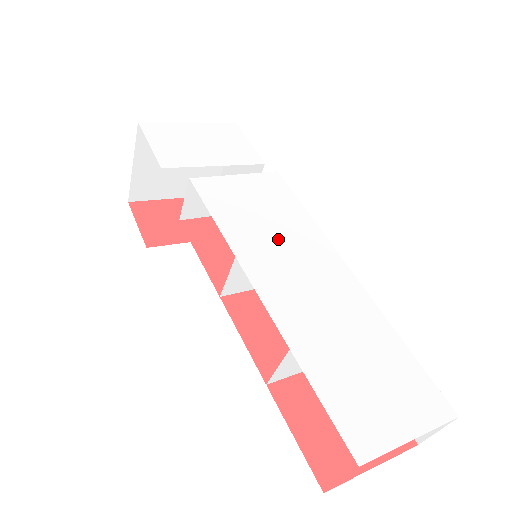
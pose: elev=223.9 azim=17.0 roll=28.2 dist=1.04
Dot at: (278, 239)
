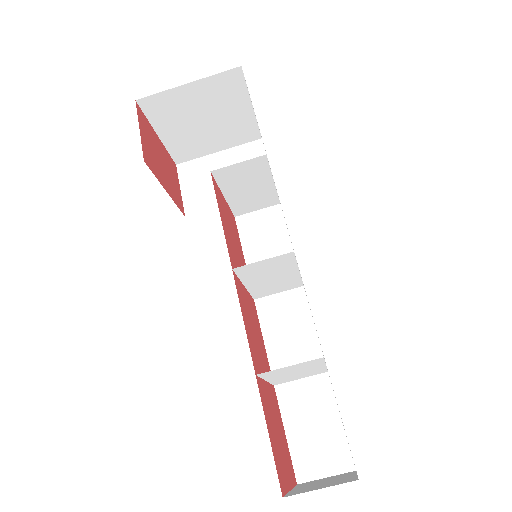
Dot at: occluded
